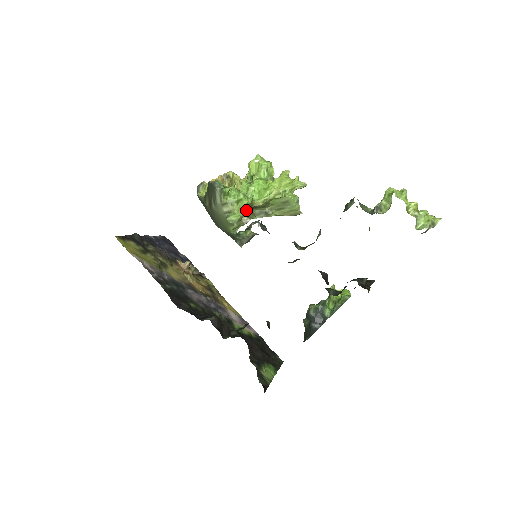
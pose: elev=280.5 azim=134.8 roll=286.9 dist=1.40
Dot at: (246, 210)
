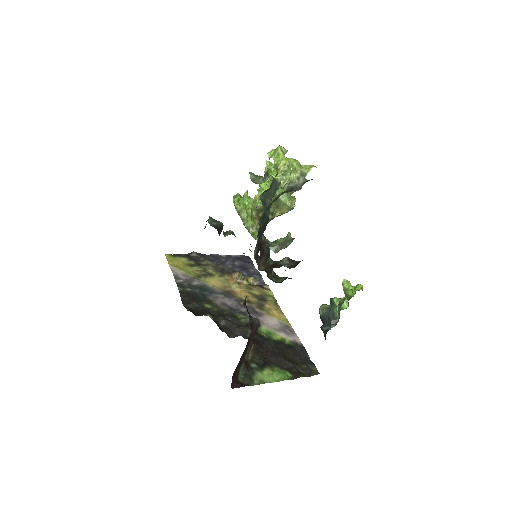
Dot at: (248, 214)
